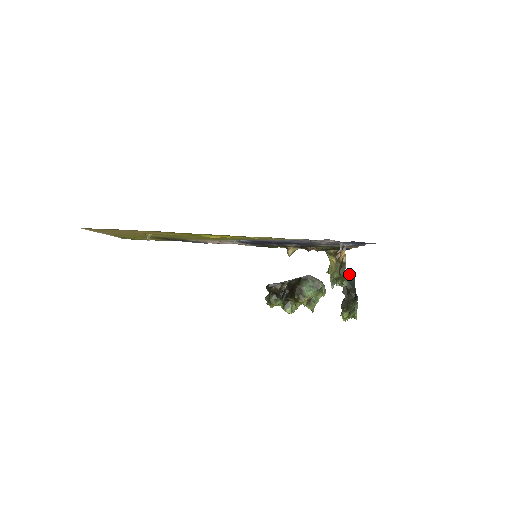
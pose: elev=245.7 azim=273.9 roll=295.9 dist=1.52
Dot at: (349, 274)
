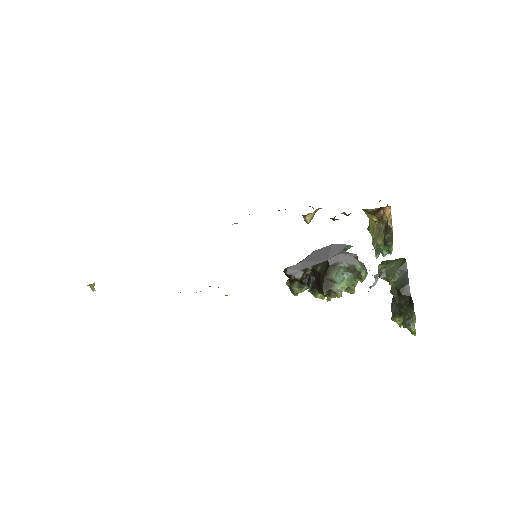
Dot at: (398, 264)
